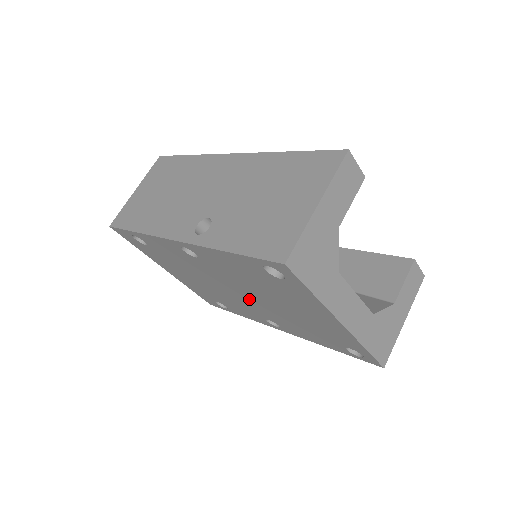
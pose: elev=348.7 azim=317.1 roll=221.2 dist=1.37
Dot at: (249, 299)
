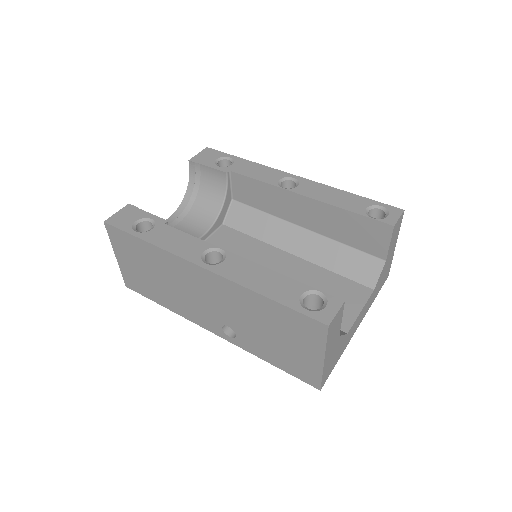
Dot at: occluded
